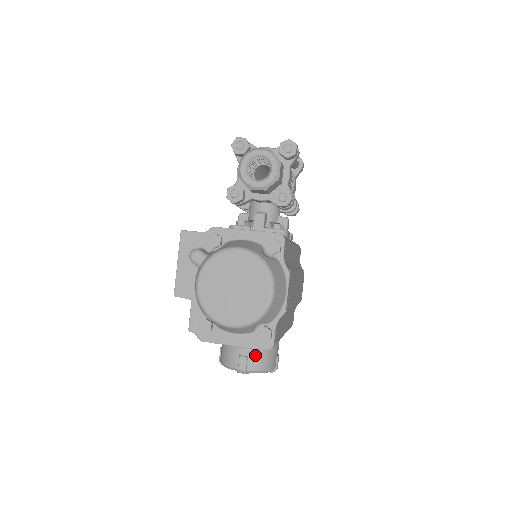
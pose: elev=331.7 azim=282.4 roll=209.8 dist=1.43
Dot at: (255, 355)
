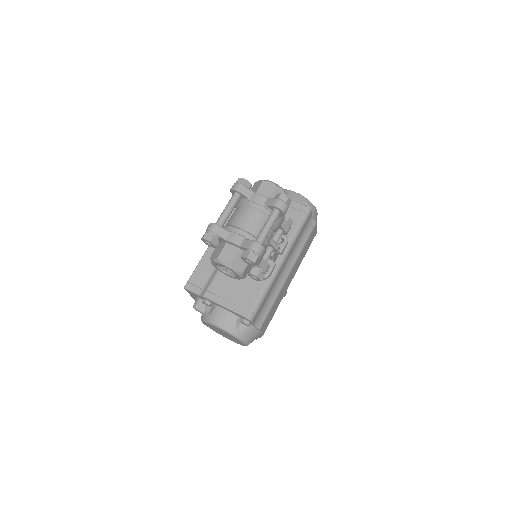
Dot at: occluded
